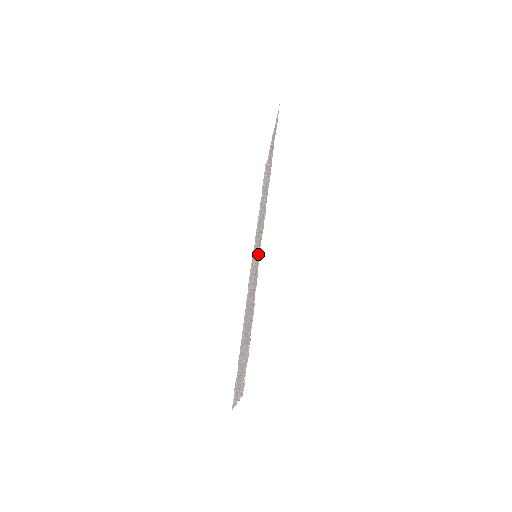
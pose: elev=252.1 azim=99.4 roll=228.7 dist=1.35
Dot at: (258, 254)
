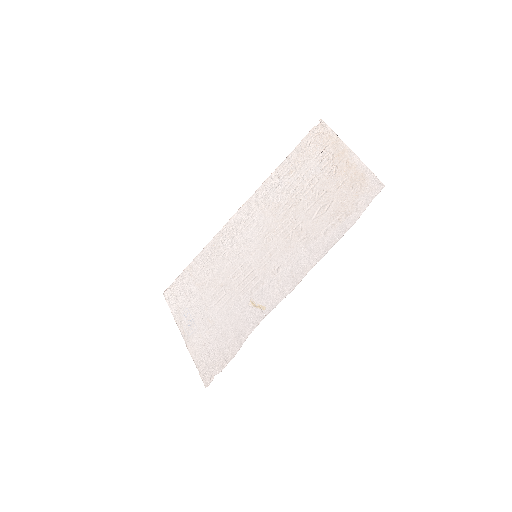
Dot at: (264, 300)
